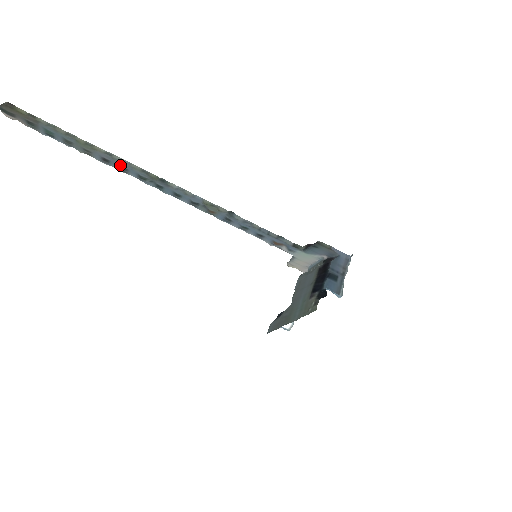
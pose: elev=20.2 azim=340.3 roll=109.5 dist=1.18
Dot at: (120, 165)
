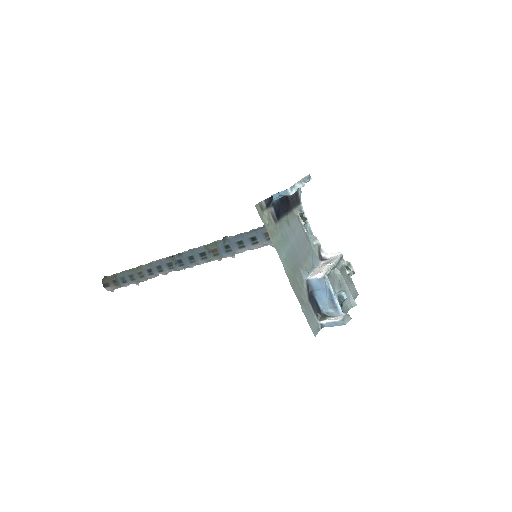
Dot at: (156, 266)
